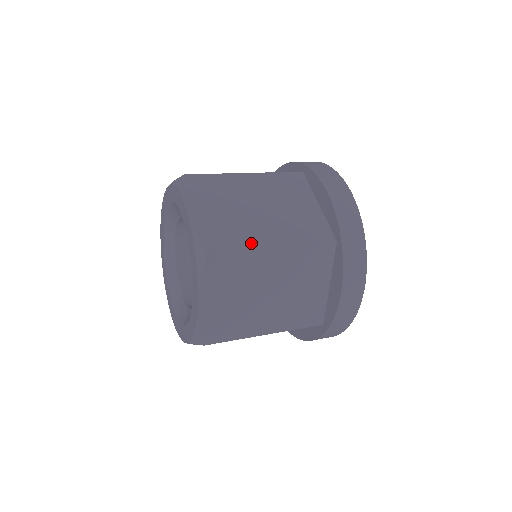
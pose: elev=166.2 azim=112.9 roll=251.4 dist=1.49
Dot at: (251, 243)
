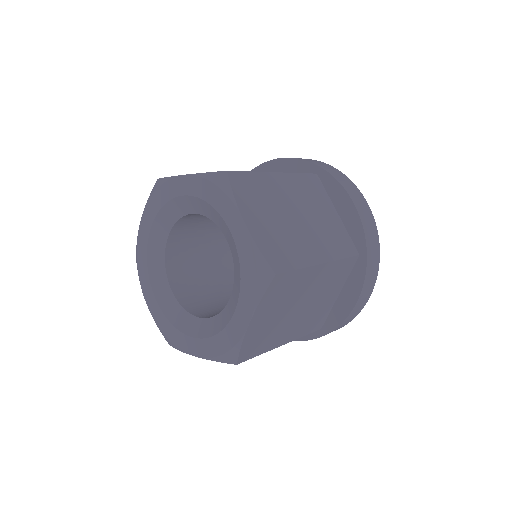
Dot at: (304, 259)
